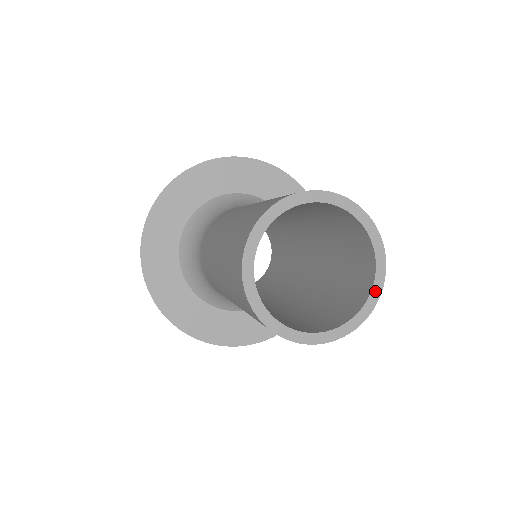
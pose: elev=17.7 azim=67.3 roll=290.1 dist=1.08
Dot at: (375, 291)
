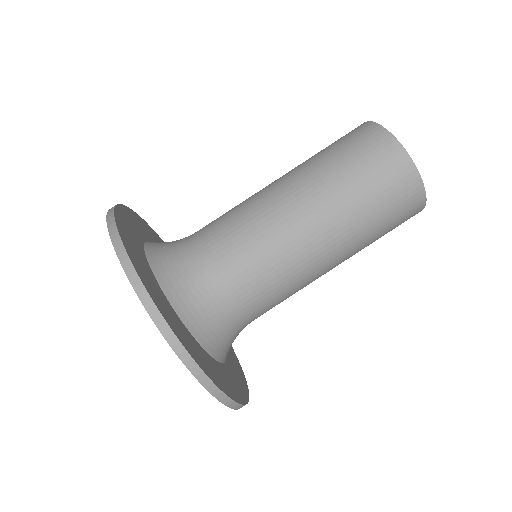
Dot at: occluded
